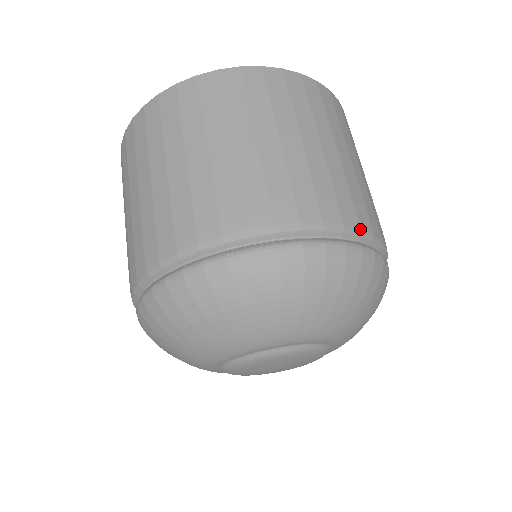
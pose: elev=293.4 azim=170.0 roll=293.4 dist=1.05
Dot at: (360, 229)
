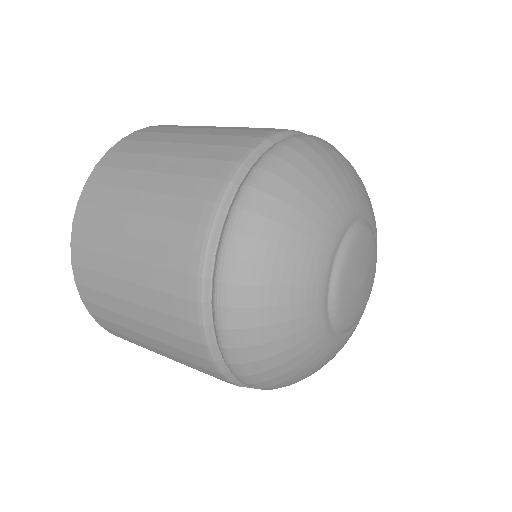
Dot at: occluded
